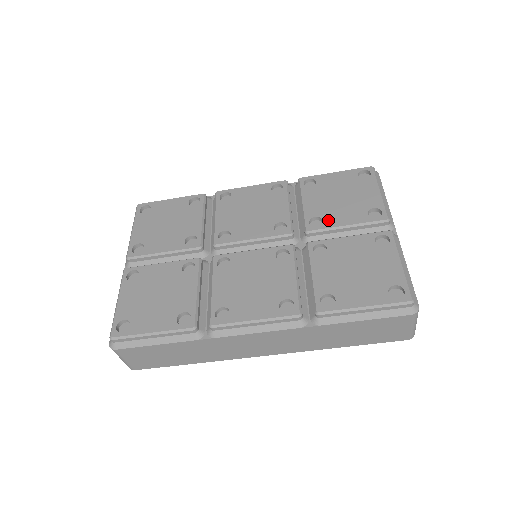
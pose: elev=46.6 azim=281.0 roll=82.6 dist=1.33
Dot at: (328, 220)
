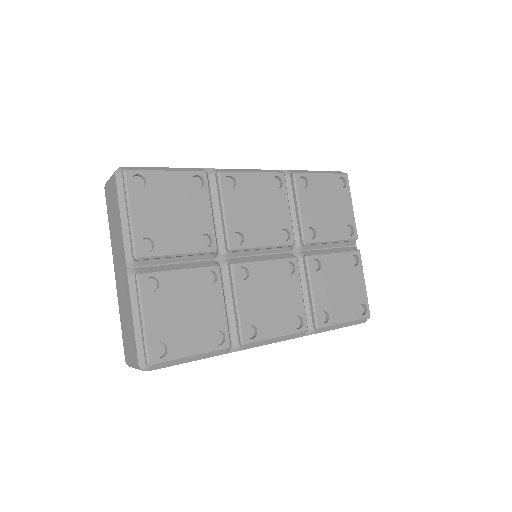
Dot at: (320, 233)
